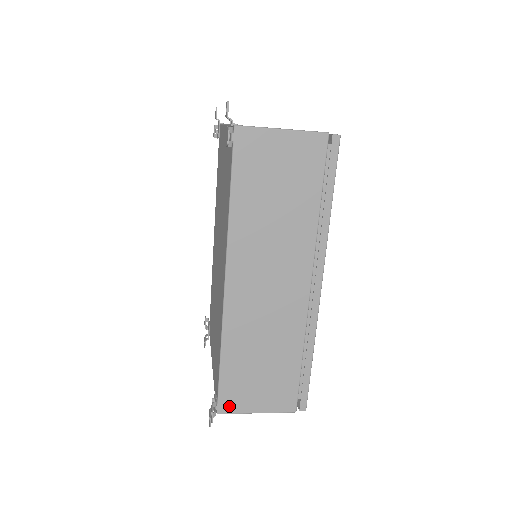
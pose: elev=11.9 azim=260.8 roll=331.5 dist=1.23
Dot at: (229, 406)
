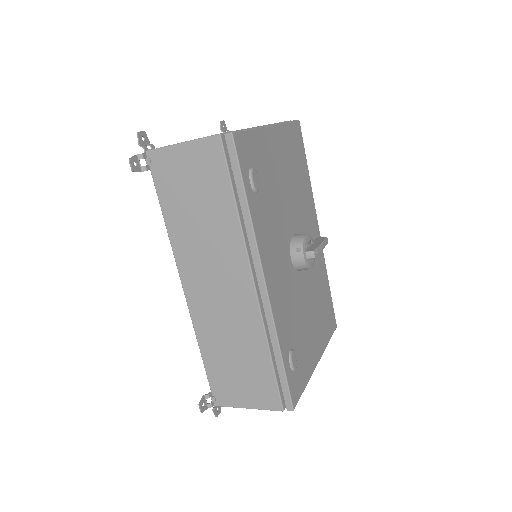
Dot at: (222, 399)
